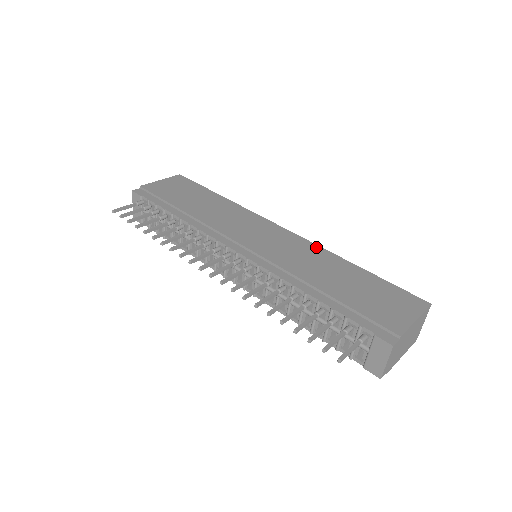
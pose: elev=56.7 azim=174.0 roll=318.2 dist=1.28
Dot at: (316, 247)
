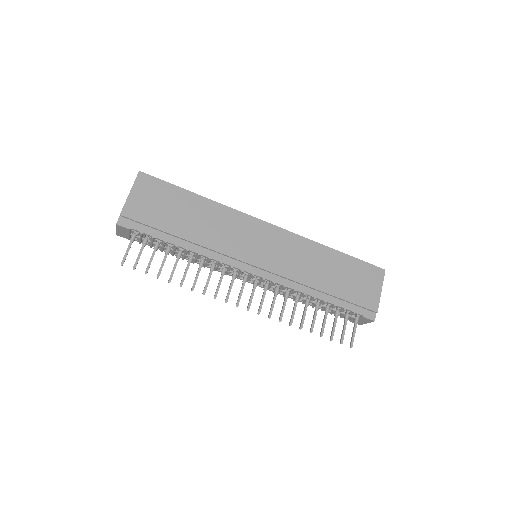
Dot at: (302, 240)
